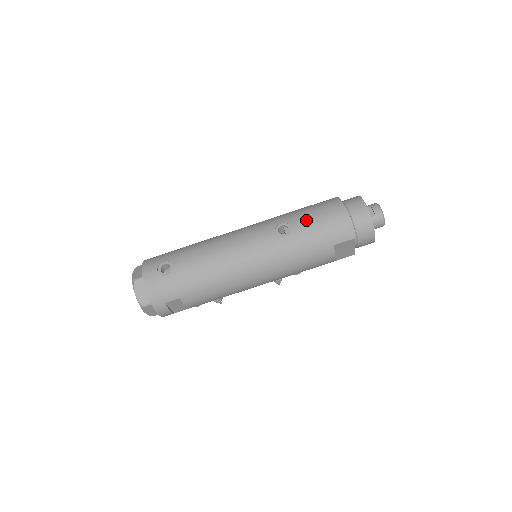
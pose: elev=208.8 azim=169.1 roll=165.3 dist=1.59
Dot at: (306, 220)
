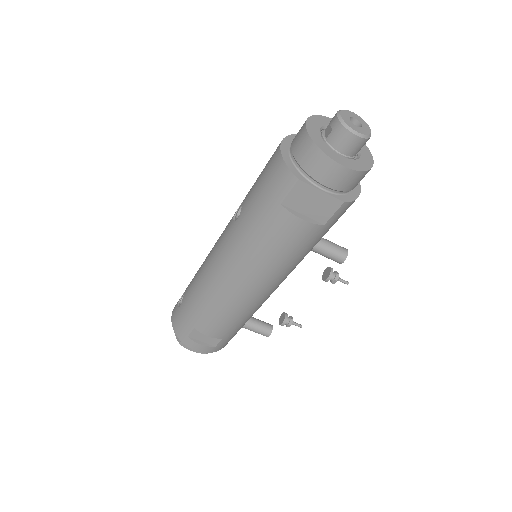
Dot at: (252, 187)
